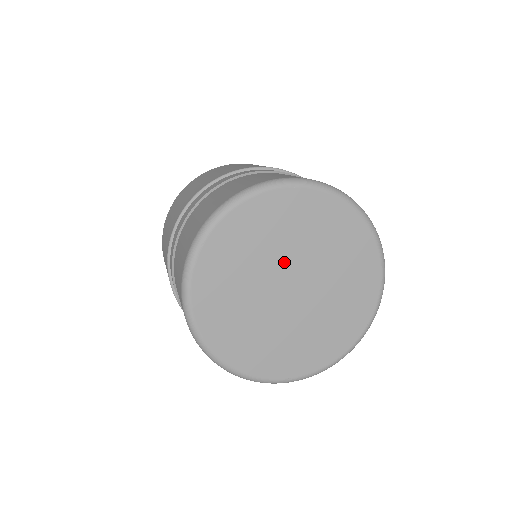
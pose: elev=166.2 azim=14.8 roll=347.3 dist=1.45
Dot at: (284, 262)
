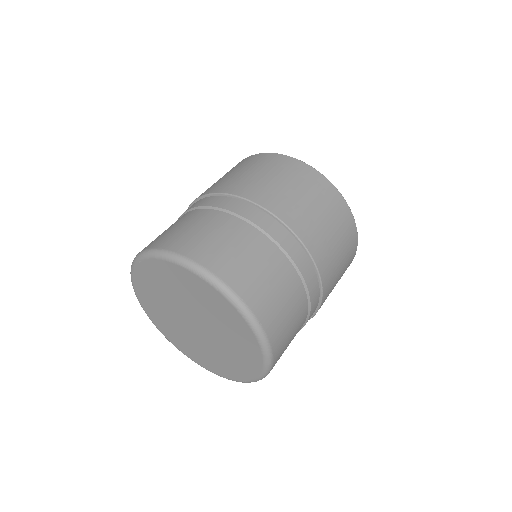
Dot at: (177, 308)
